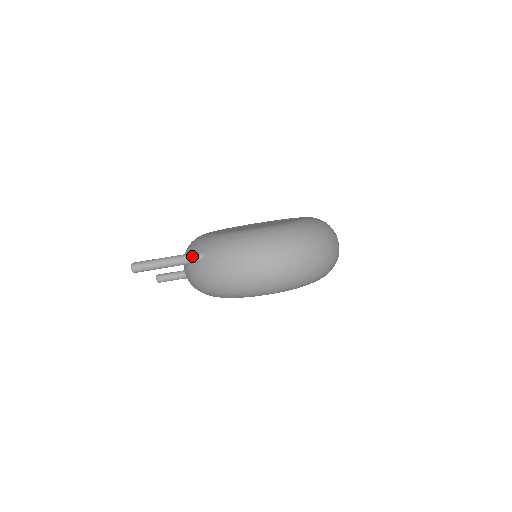
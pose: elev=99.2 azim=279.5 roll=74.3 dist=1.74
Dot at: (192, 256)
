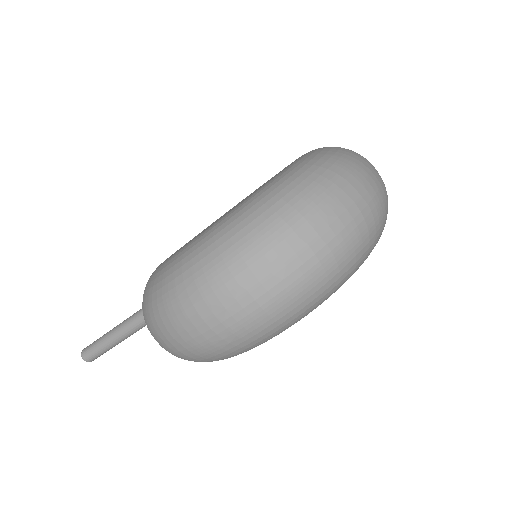
Dot at: (132, 321)
